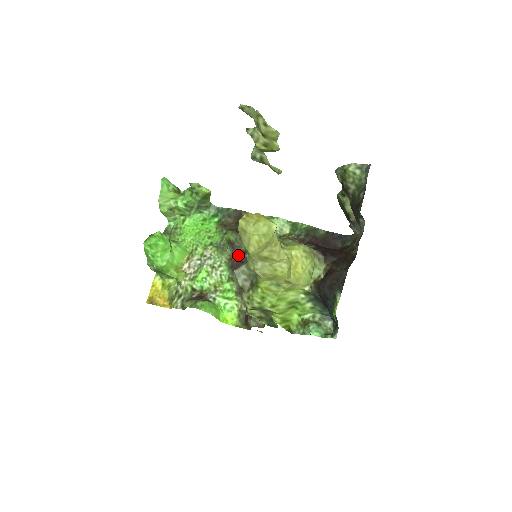
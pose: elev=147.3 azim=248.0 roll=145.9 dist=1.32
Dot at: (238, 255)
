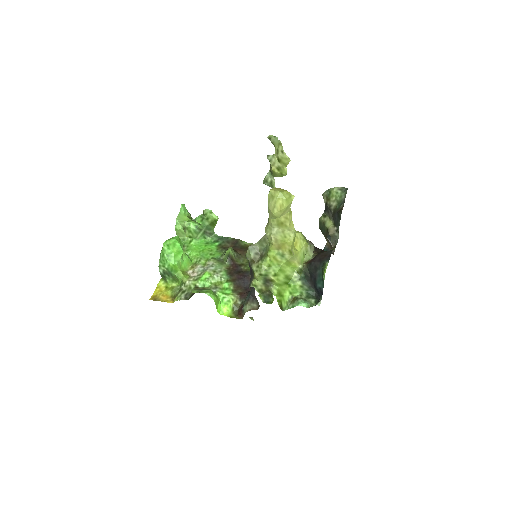
Dot at: (235, 266)
